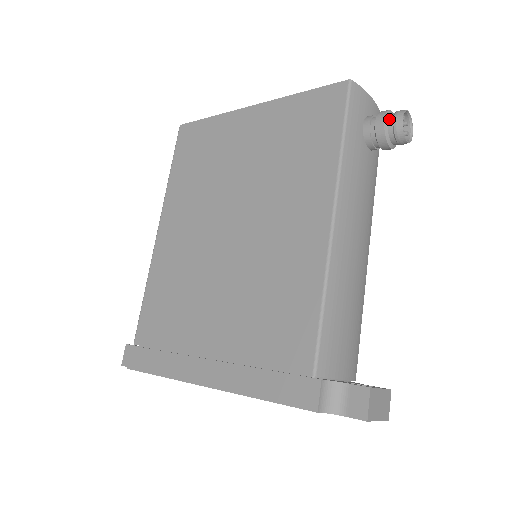
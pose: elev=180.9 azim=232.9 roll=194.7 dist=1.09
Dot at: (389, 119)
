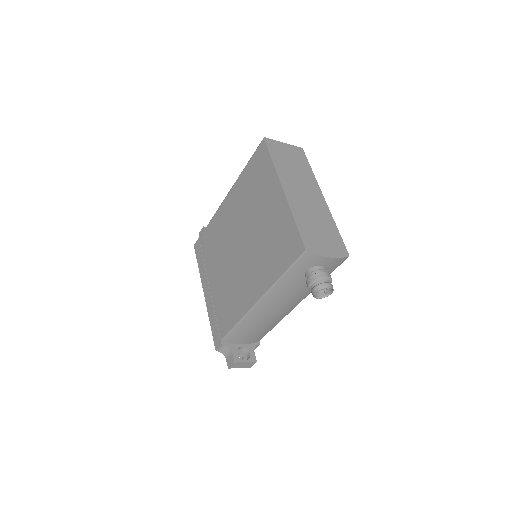
Dot at: (313, 284)
